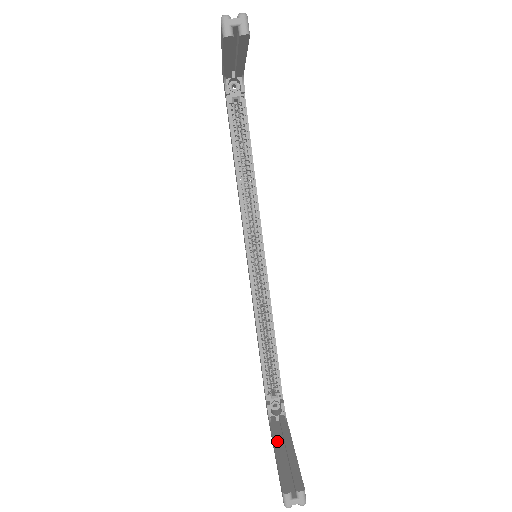
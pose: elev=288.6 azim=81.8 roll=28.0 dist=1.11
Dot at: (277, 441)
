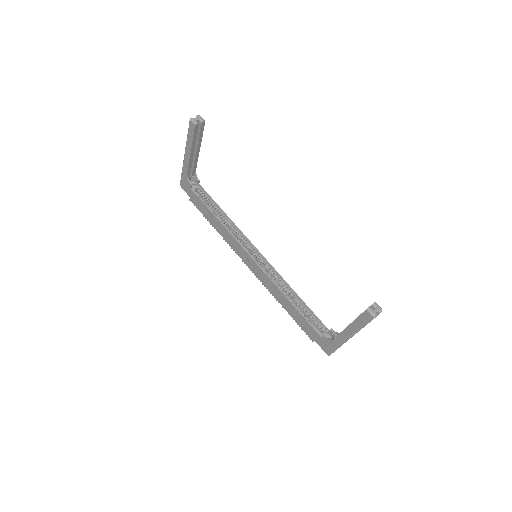
Dot at: (344, 329)
